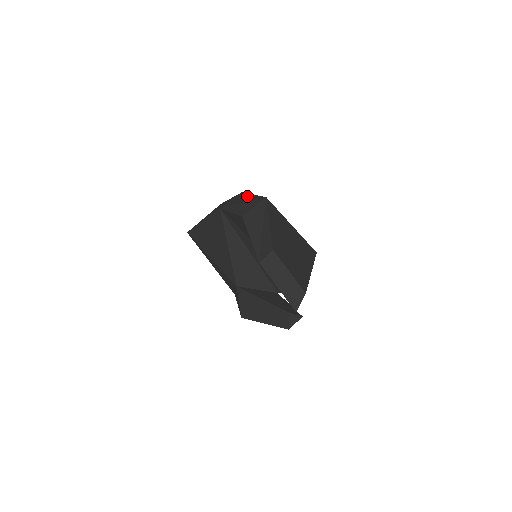
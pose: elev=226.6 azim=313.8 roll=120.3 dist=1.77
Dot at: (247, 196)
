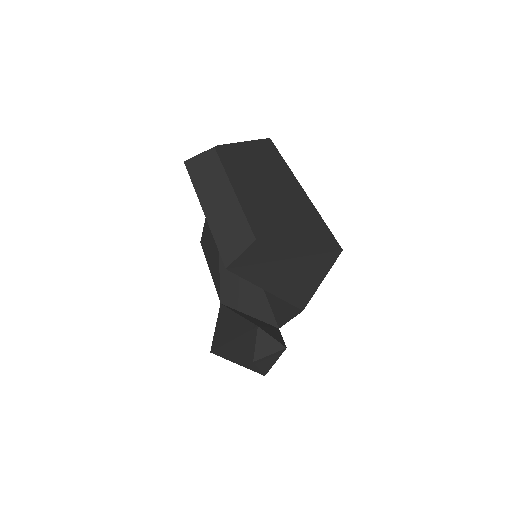
Dot at: occluded
